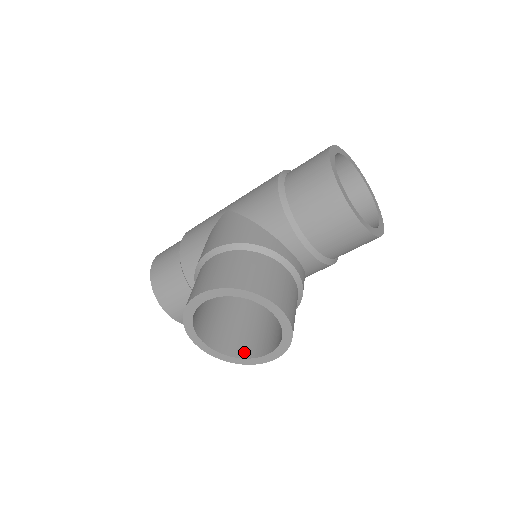
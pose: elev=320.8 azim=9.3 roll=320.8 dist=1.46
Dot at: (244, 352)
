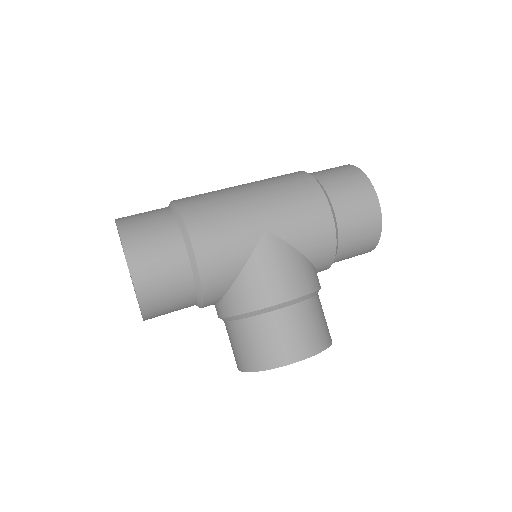
Dot at: occluded
